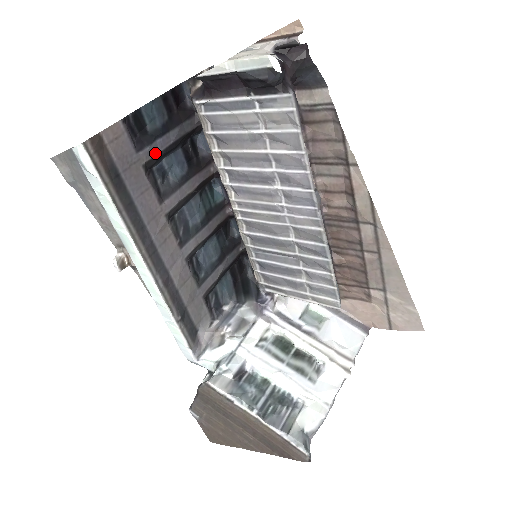
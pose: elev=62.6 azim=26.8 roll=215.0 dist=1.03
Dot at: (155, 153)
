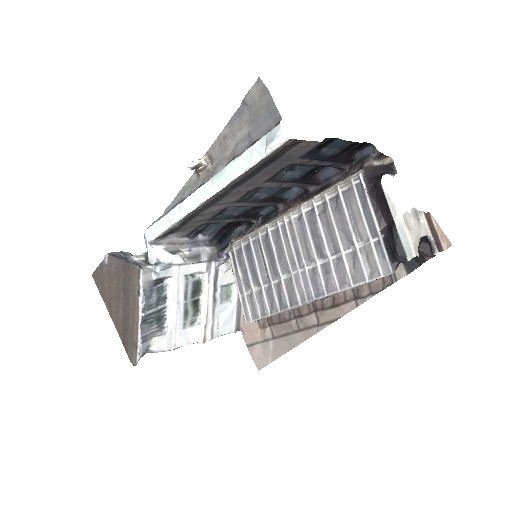
Dot at: (304, 164)
